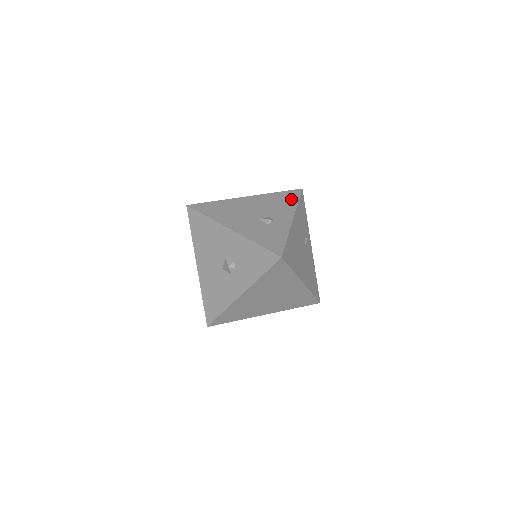
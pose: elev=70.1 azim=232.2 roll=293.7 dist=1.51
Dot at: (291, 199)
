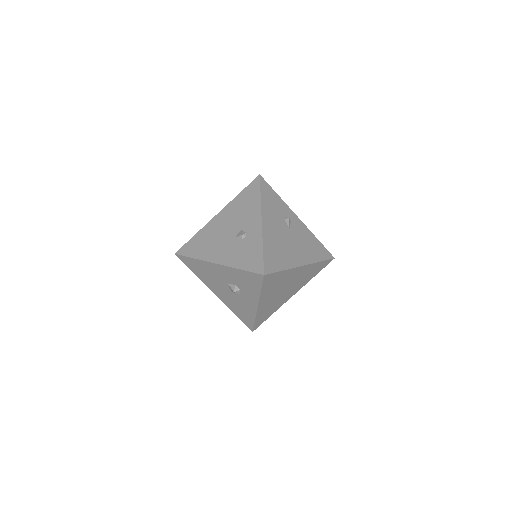
Dot at: (253, 195)
